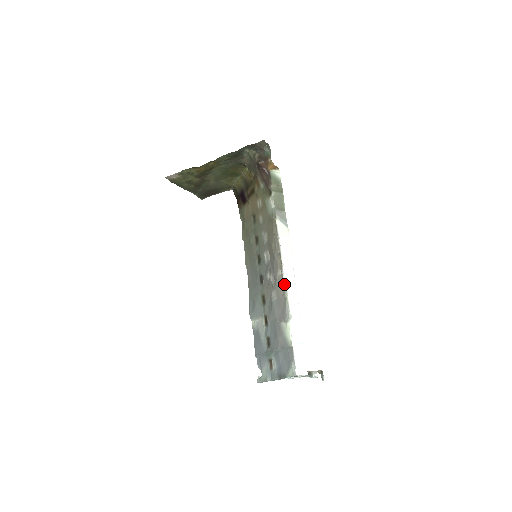
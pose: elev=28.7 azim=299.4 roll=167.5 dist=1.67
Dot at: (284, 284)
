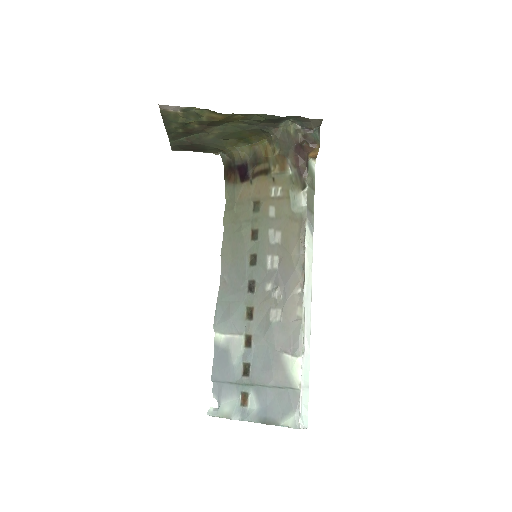
Dot at: (303, 307)
